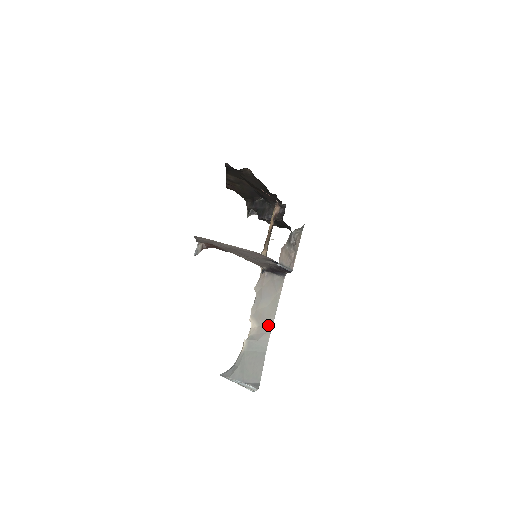
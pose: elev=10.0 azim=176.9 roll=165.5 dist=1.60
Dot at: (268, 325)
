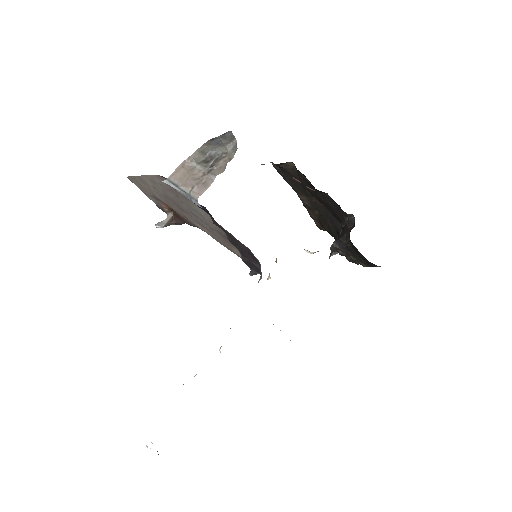
Dot at: occluded
